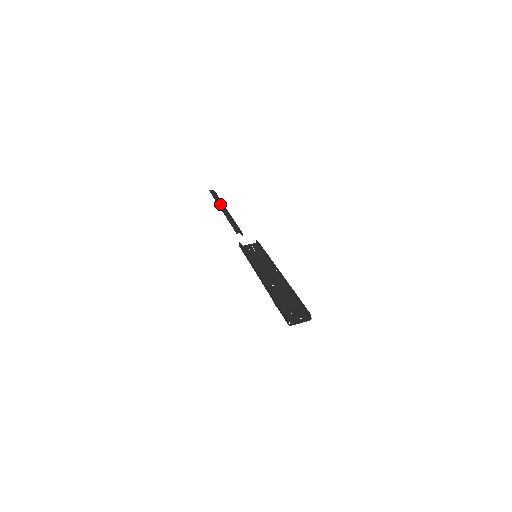
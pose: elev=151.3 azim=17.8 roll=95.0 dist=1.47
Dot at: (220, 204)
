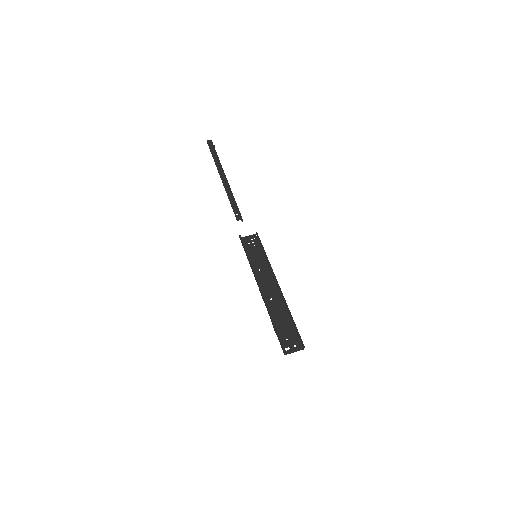
Dot at: (219, 168)
